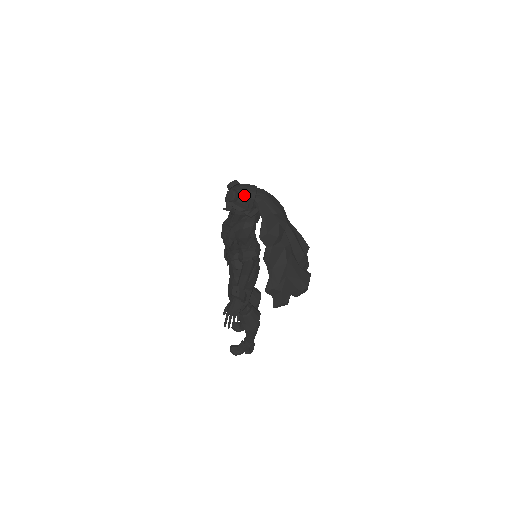
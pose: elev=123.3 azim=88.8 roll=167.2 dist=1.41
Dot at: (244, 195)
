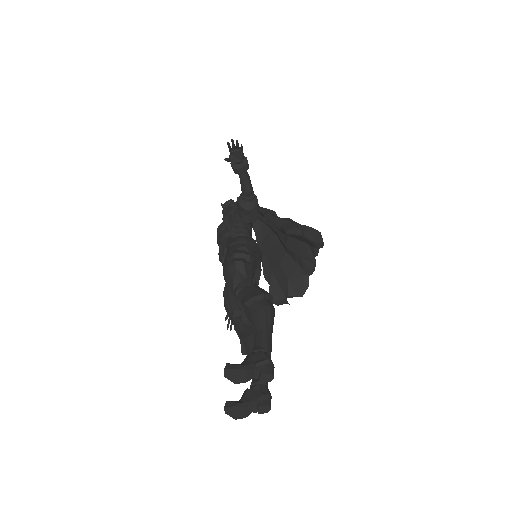
Dot at: occluded
